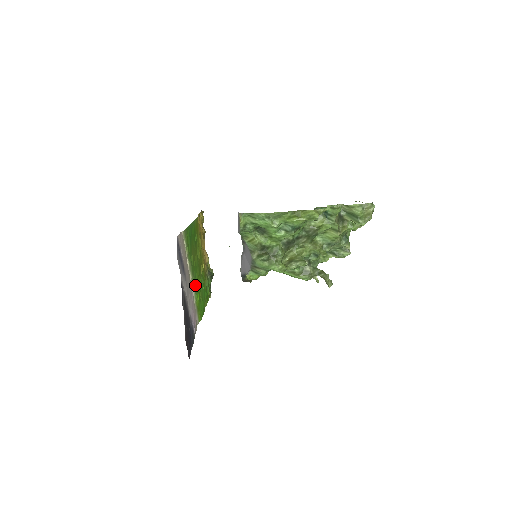
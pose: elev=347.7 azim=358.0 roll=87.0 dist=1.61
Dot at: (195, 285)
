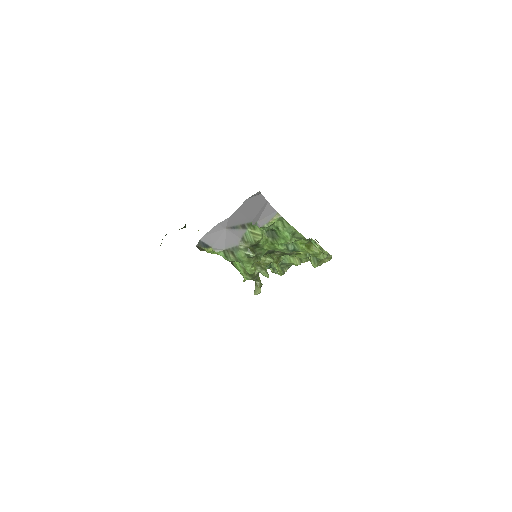
Dot at: occluded
